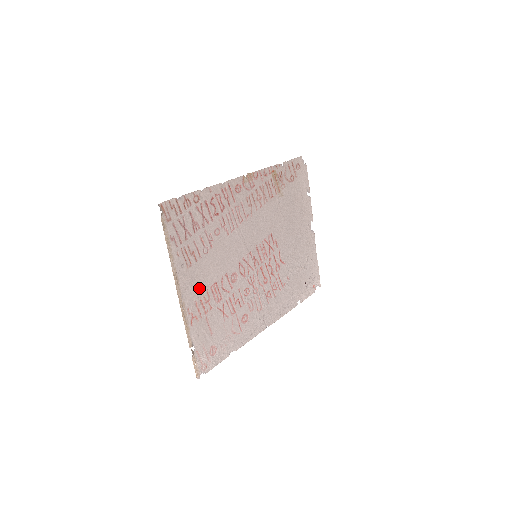
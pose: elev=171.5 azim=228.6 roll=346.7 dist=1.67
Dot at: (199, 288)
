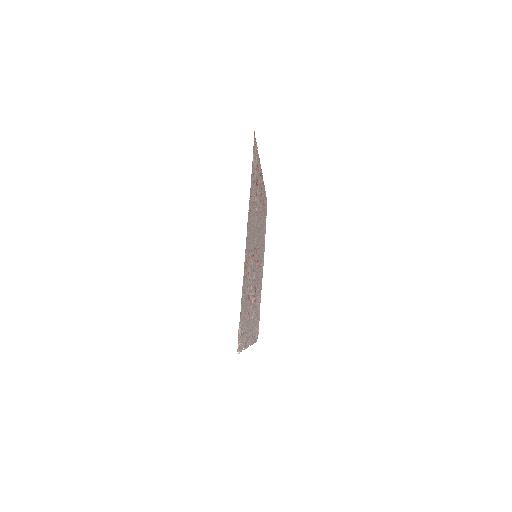
Dot at: (248, 242)
